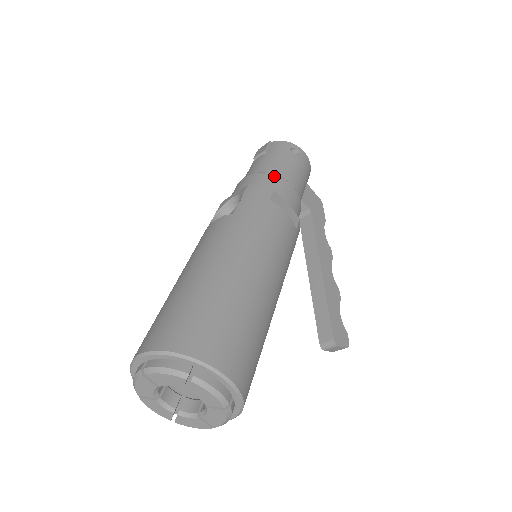
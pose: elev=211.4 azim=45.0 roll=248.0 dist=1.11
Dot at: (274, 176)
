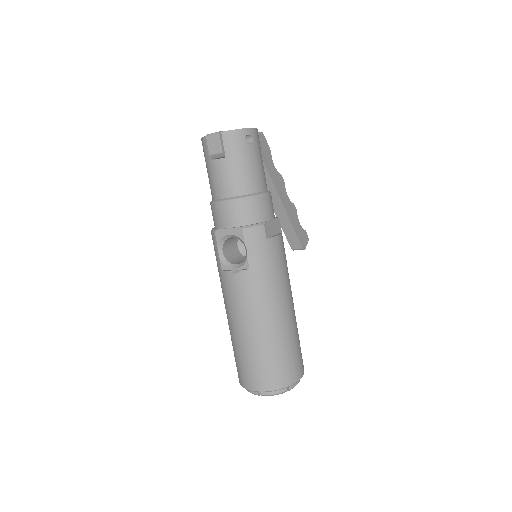
Dot at: (253, 200)
